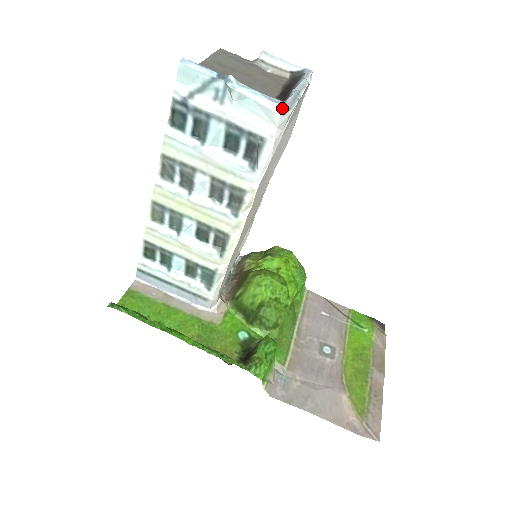
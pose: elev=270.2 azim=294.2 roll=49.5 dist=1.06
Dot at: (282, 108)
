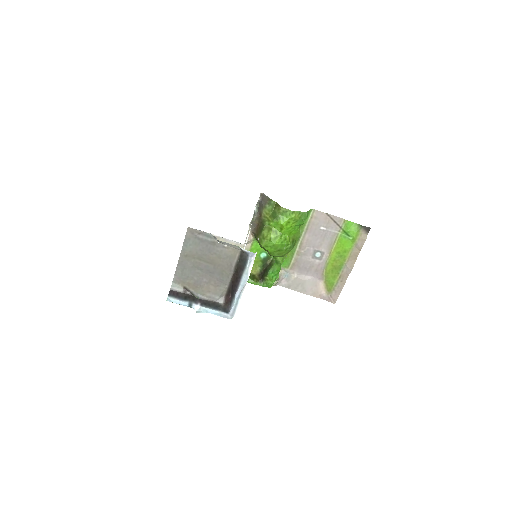
Dot at: (227, 318)
